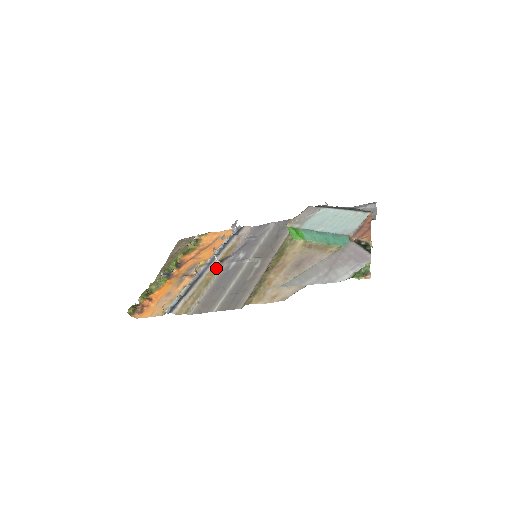
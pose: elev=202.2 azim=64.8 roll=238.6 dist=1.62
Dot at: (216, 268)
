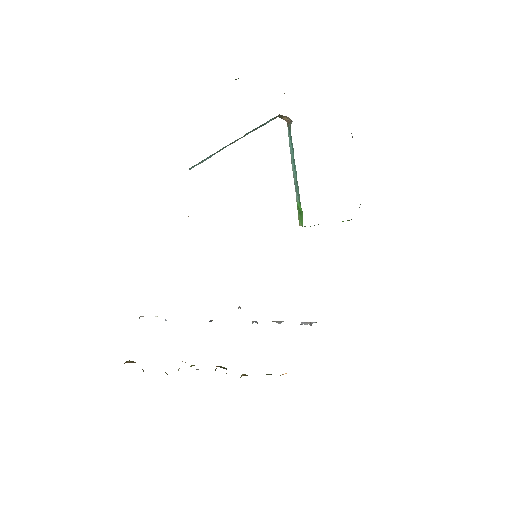
Dot at: occluded
